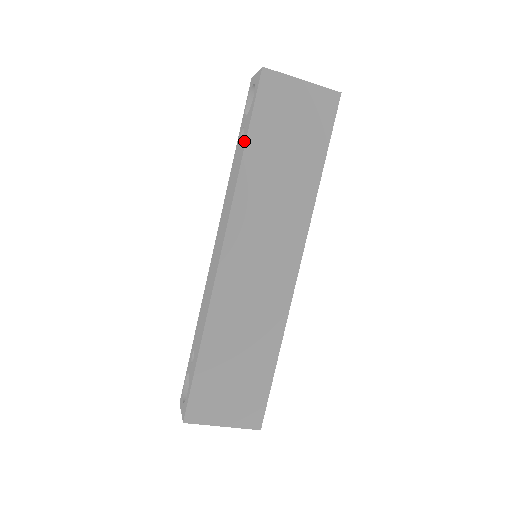
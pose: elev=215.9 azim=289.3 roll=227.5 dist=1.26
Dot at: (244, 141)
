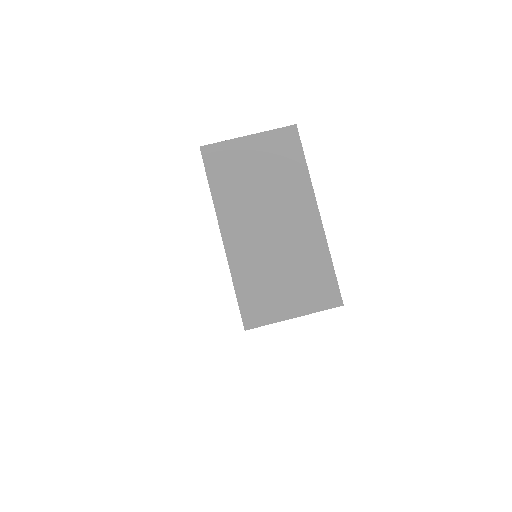
Dot at: occluded
